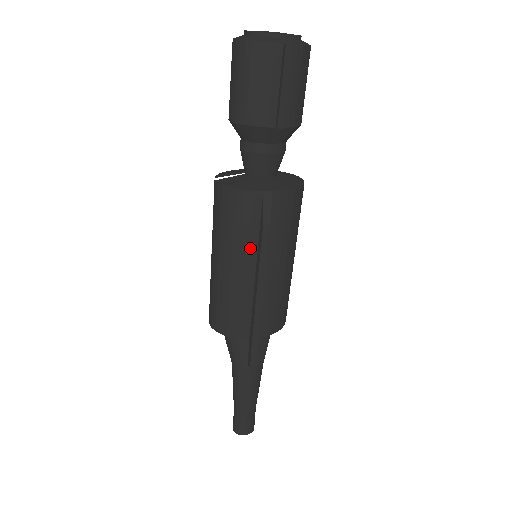
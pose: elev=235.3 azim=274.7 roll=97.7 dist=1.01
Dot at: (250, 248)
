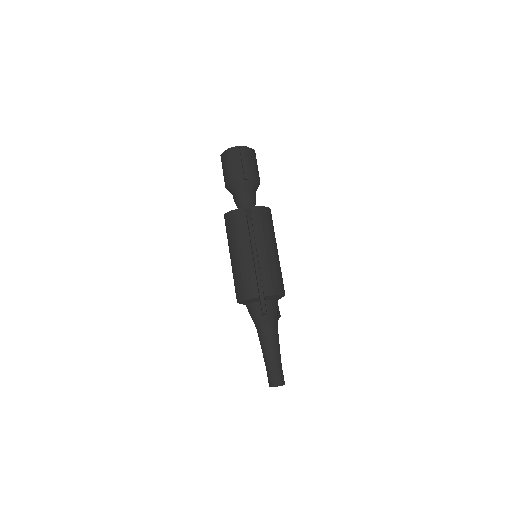
Dot at: (246, 238)
